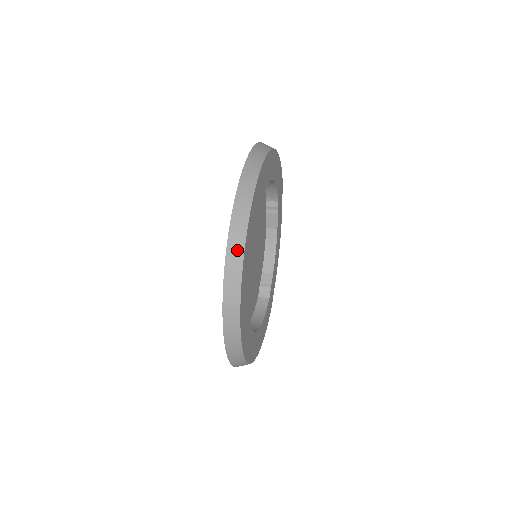
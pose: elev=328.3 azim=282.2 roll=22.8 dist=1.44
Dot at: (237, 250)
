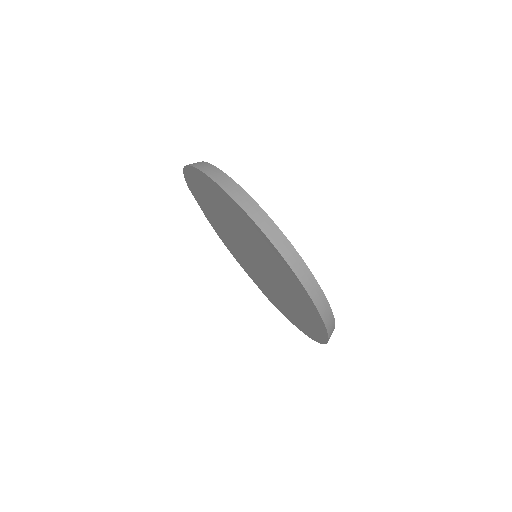
Dot at: (295, 258)
